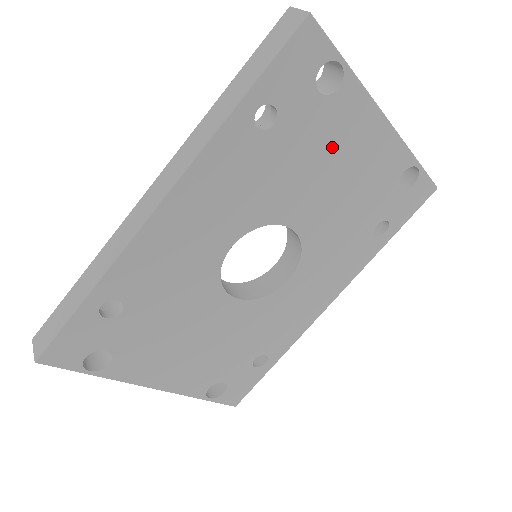
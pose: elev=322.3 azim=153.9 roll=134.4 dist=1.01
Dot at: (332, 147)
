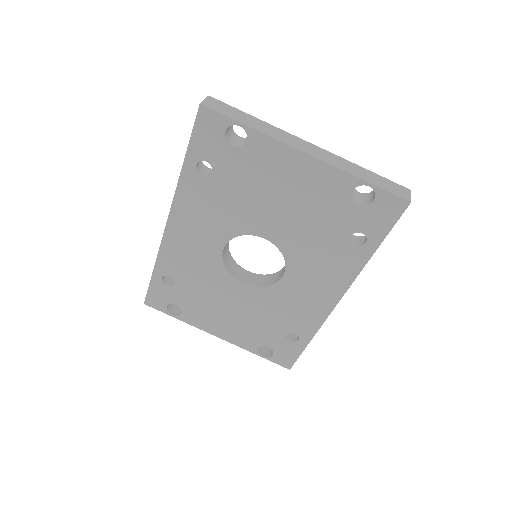
Dot at: (265, 180)
